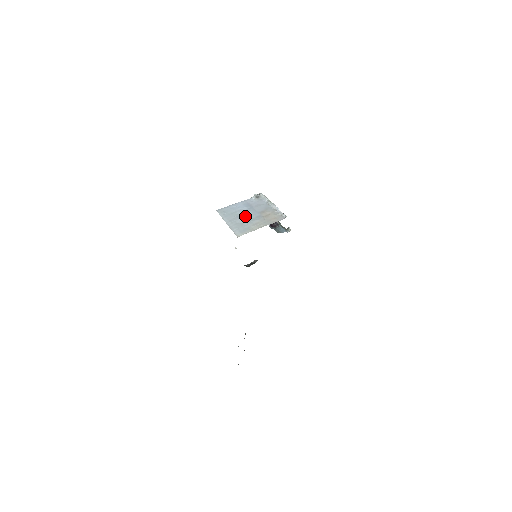
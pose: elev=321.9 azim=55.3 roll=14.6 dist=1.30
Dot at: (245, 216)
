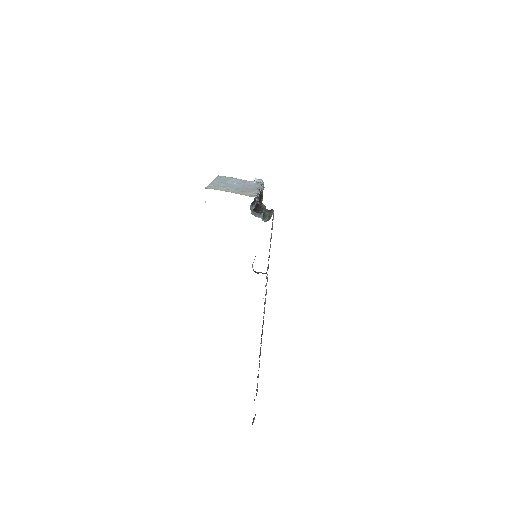
Dot at: (230, 184)
